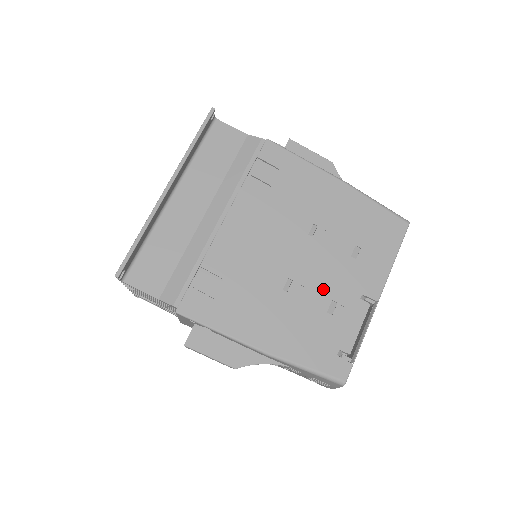
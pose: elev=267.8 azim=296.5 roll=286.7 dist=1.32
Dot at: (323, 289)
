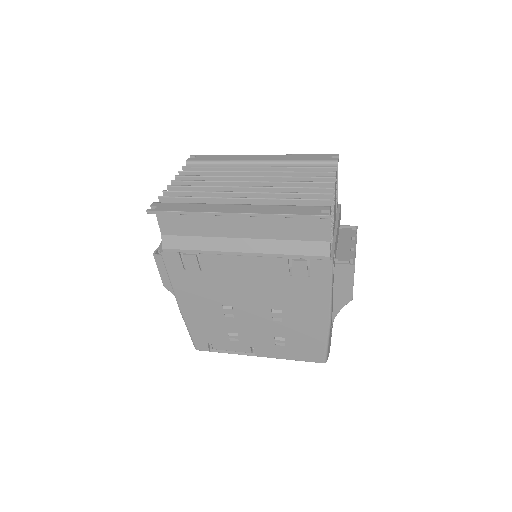
Dot at: (241, 327)
